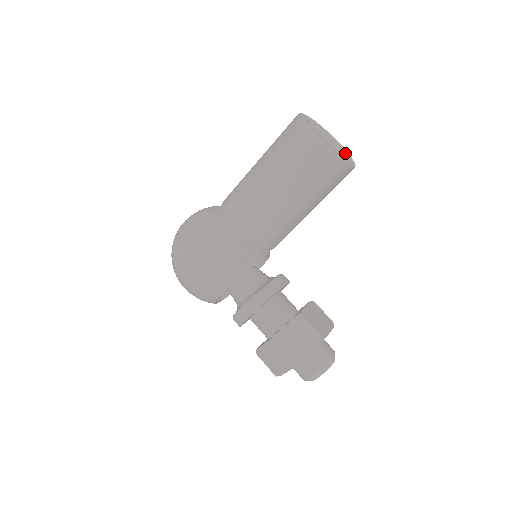
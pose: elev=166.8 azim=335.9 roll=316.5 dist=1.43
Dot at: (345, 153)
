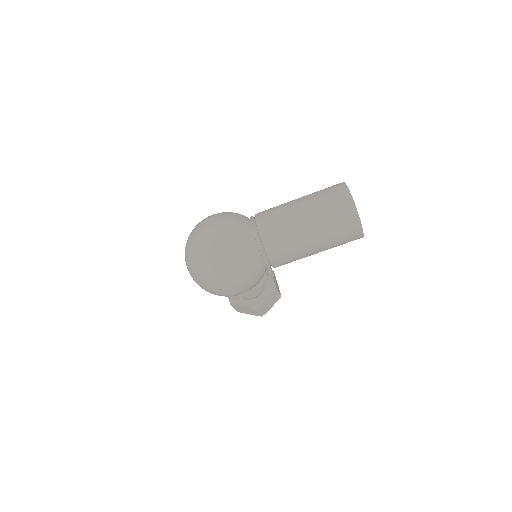
Dot at: occluded
